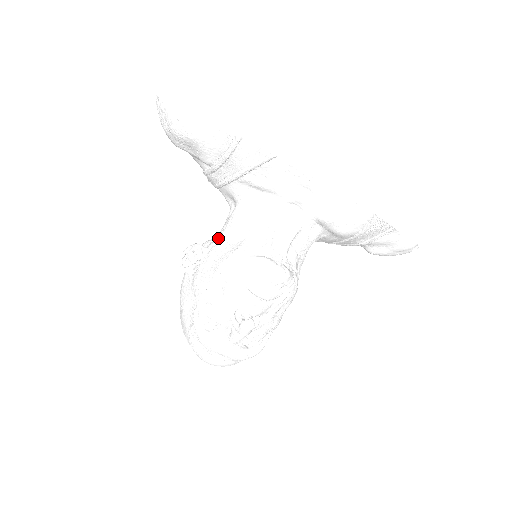
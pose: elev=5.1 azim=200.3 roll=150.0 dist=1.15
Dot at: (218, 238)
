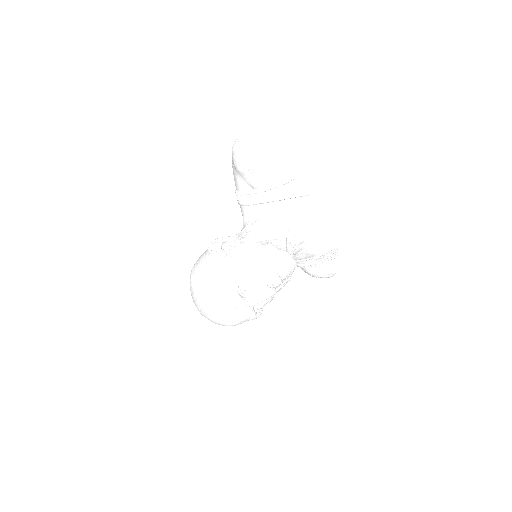
Dot at: (247, 236)
